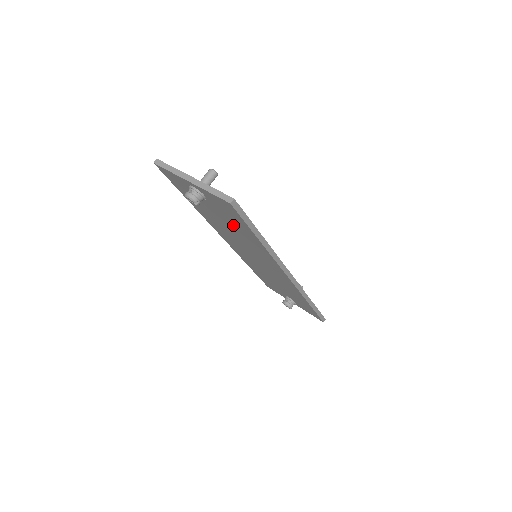
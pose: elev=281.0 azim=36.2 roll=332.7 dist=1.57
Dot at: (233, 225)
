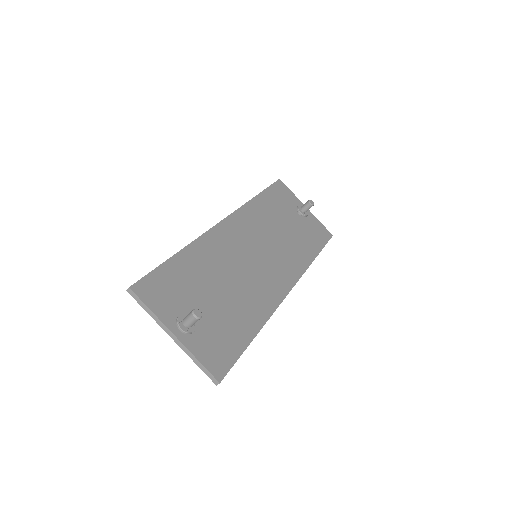
Dot at: occluded
